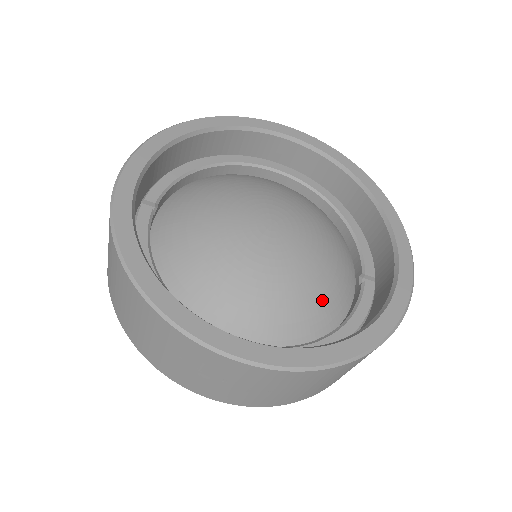
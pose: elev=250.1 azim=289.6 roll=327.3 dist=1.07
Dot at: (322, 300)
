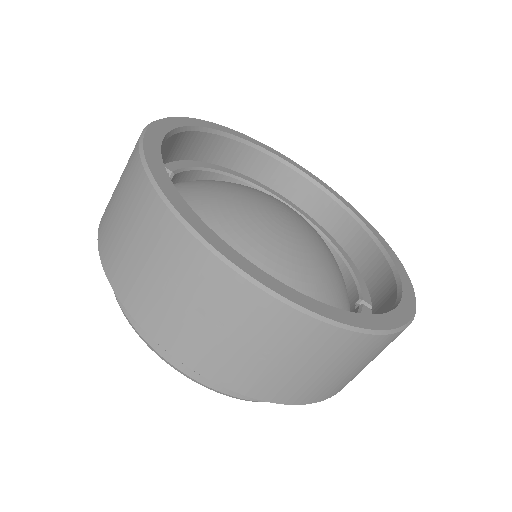
Dot at: (325, 298)
